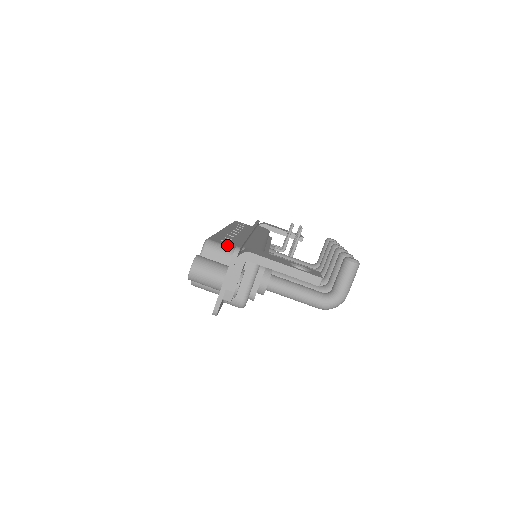
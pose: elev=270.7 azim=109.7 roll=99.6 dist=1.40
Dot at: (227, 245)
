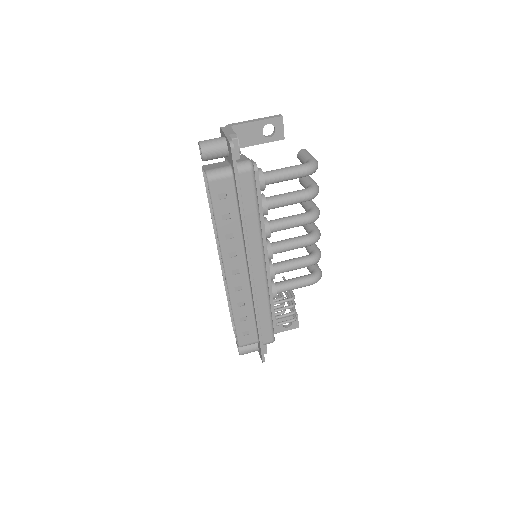
Dot at: occluded
